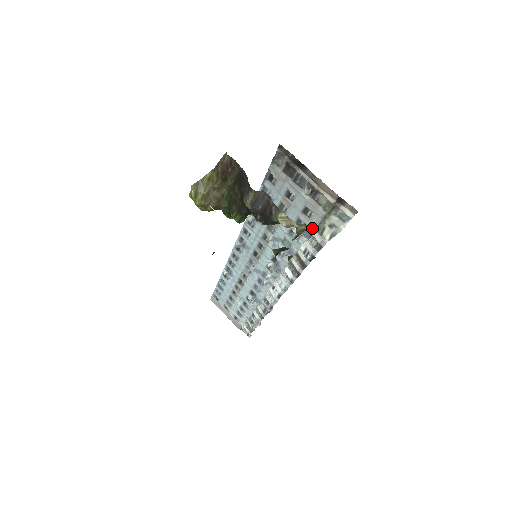
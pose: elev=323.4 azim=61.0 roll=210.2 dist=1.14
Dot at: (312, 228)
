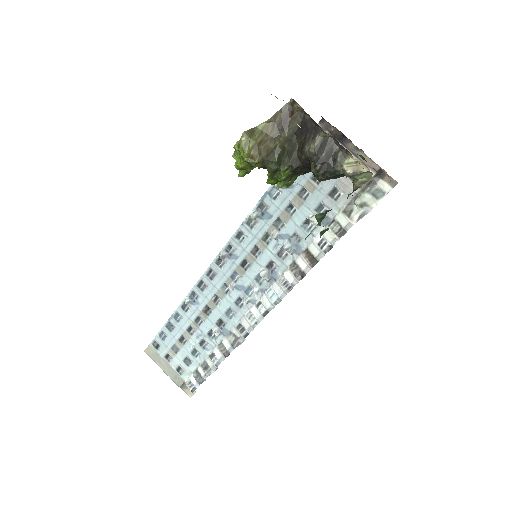
Dot at: (336, 212)
